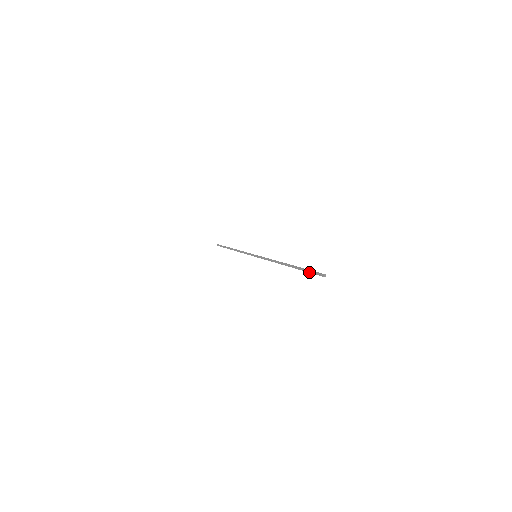
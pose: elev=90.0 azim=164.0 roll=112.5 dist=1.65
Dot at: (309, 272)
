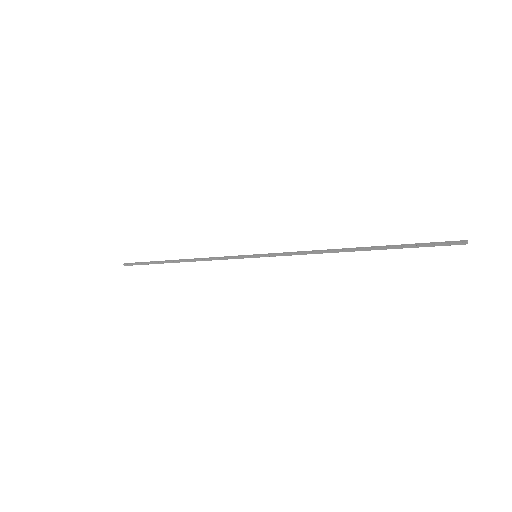
Dot at: (426, 243)
